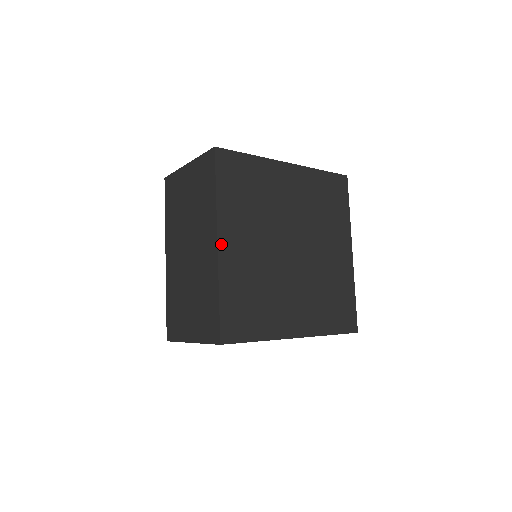
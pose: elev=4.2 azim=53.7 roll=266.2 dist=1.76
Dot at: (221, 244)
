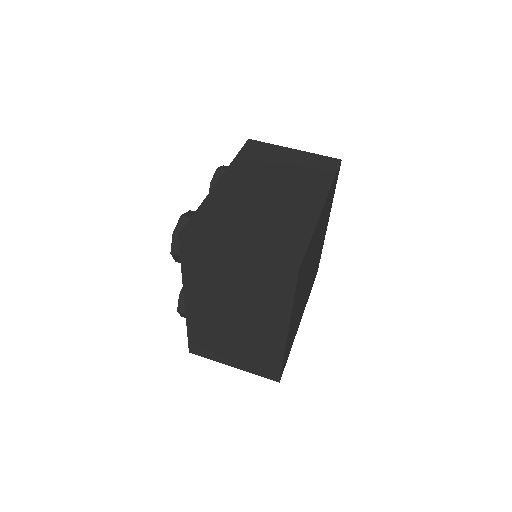
Dot at: occluded
